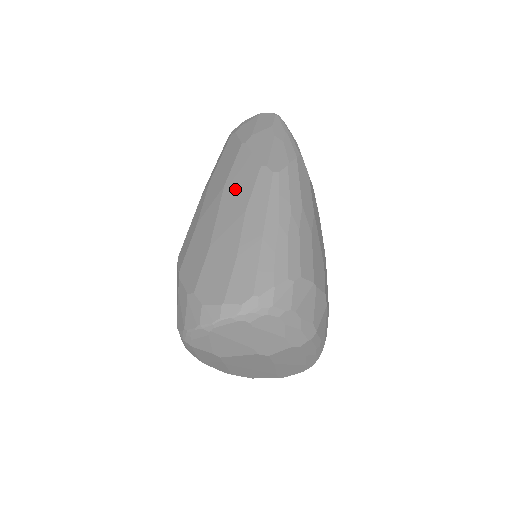
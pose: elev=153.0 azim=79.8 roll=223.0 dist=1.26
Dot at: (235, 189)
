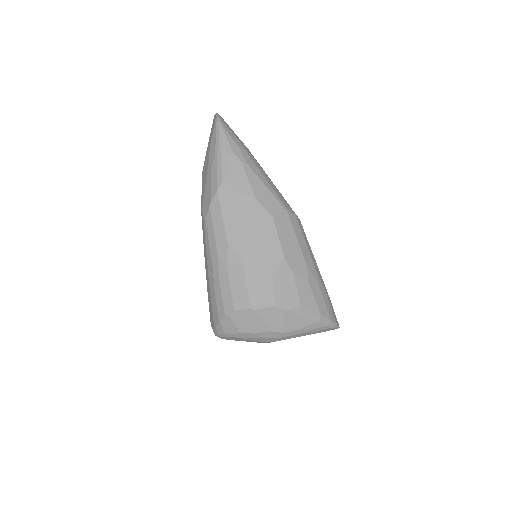
Dot at: occluded
